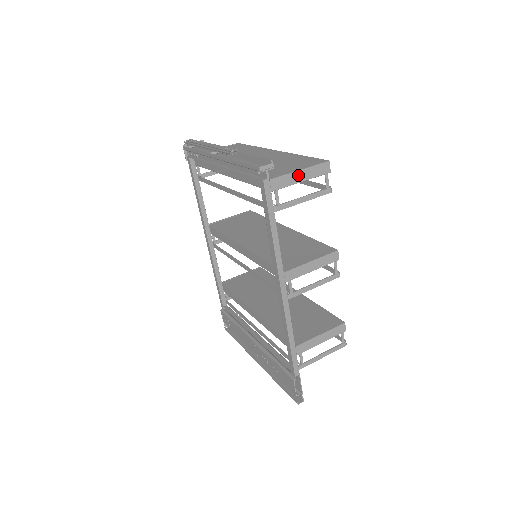
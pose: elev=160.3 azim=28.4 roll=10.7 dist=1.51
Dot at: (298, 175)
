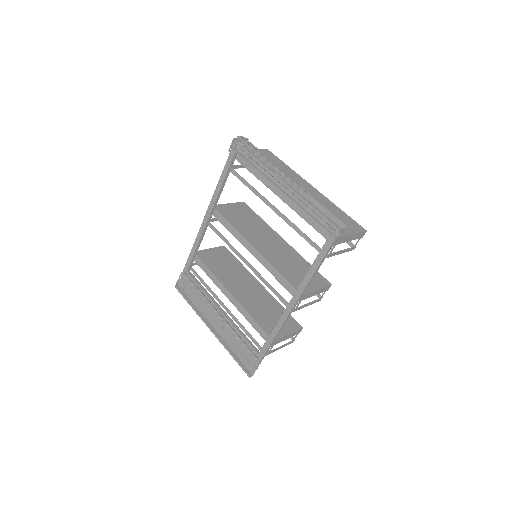
Dot at: (350, 237)
